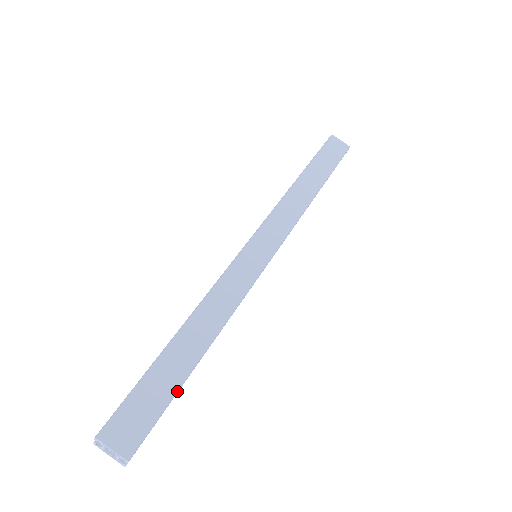
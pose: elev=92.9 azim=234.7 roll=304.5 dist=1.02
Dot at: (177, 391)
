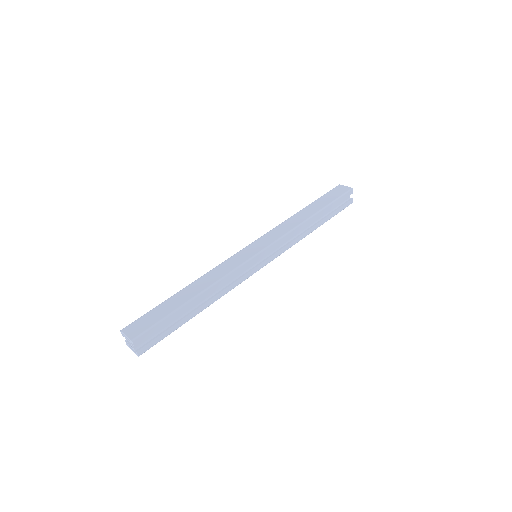
Dot at: (171, 313)
